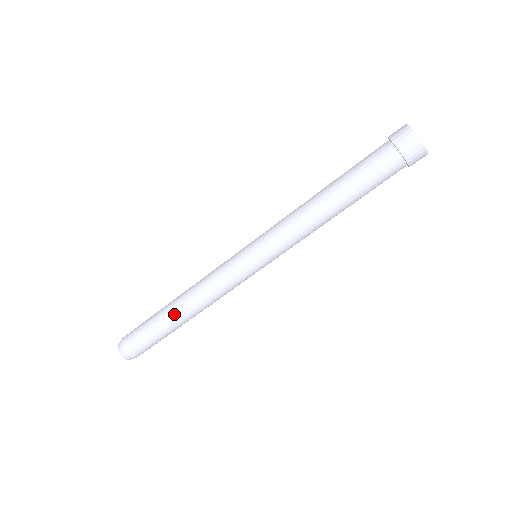
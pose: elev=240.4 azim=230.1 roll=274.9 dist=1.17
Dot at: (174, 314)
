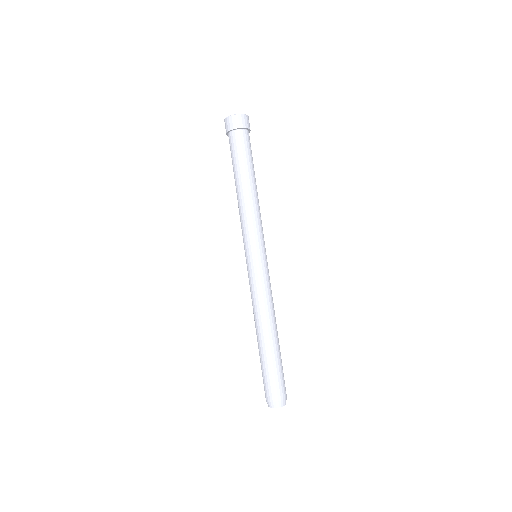
Dot at: (265, 339)
